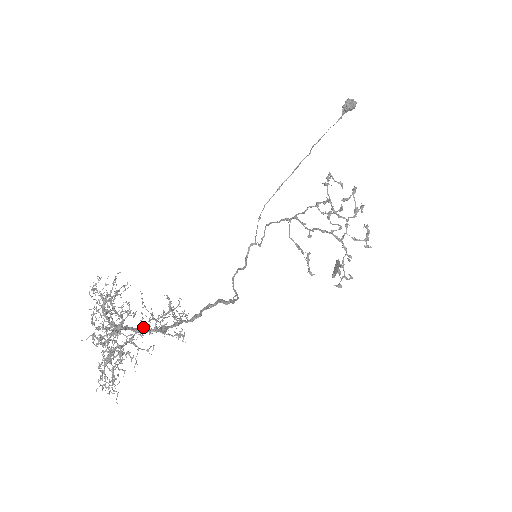
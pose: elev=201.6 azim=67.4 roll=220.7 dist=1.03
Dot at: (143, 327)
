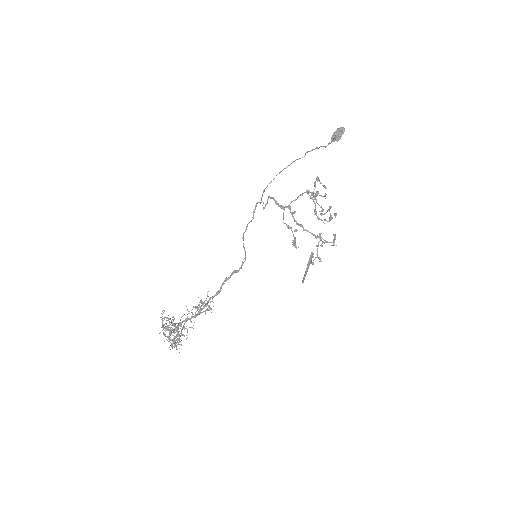
Dot at: (188, 313)
